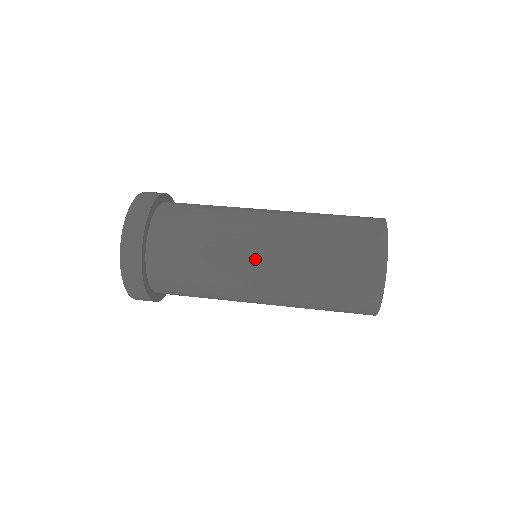
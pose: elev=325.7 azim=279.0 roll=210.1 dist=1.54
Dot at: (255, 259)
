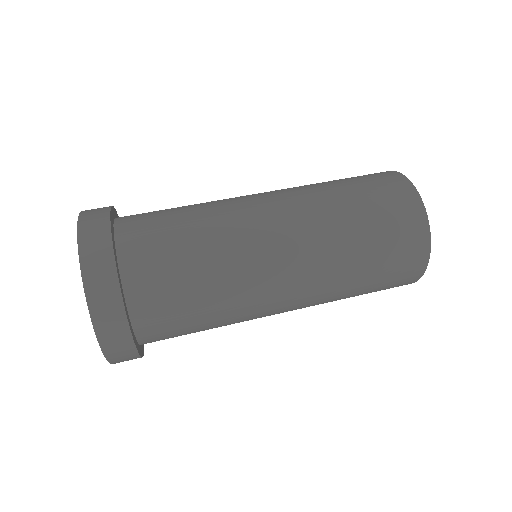
Dot at: (277, 255)
